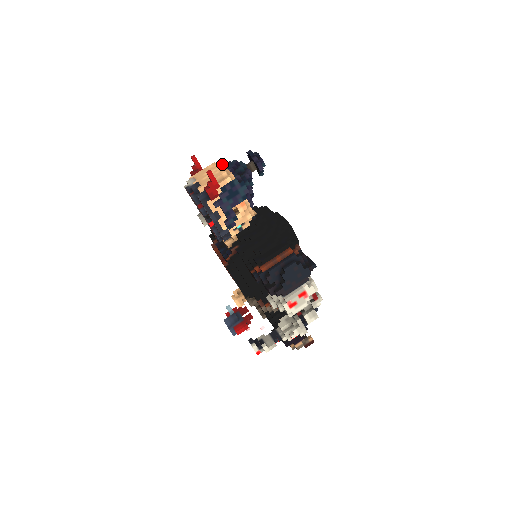
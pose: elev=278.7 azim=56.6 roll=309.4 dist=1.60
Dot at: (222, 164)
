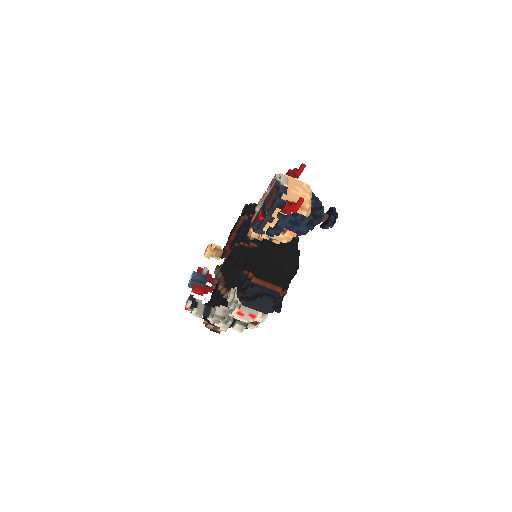
Dot at: (312, 193)
